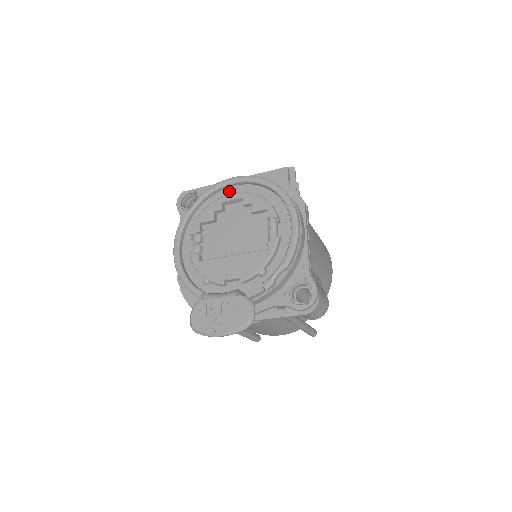
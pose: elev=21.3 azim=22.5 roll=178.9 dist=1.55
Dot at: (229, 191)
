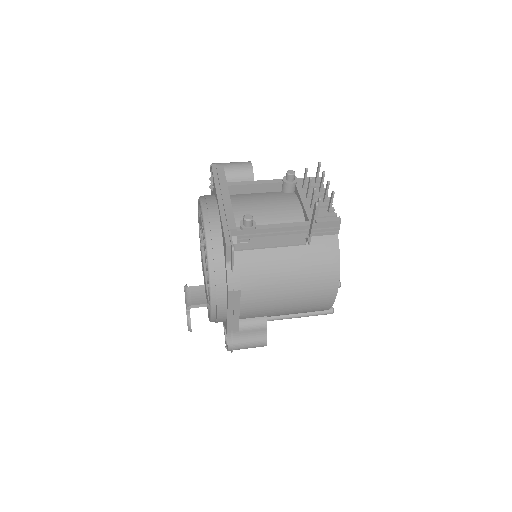
Dot at: occluded
